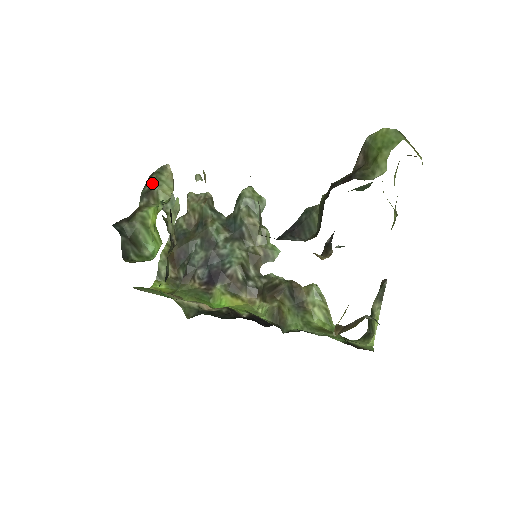
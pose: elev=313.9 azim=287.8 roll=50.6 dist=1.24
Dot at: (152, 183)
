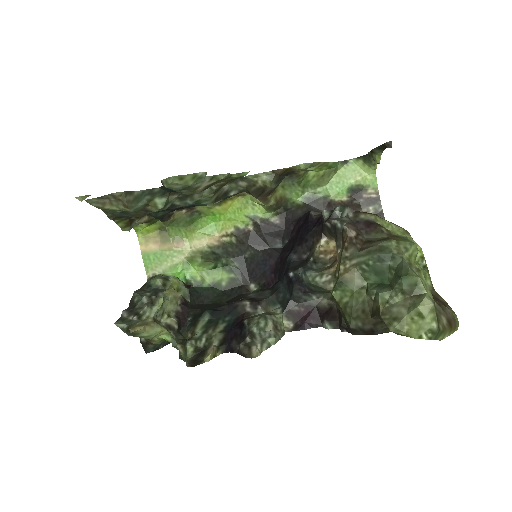
Dot at: occluded
